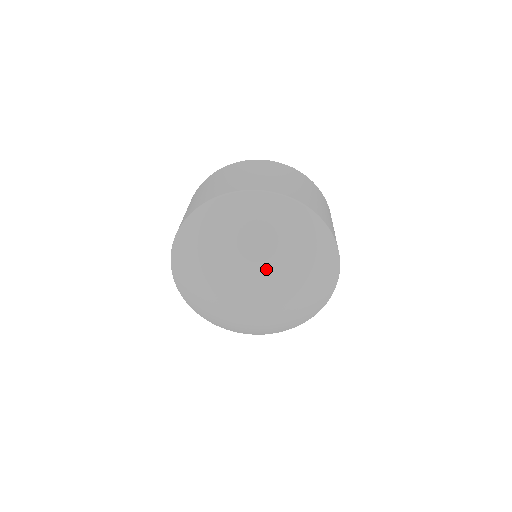
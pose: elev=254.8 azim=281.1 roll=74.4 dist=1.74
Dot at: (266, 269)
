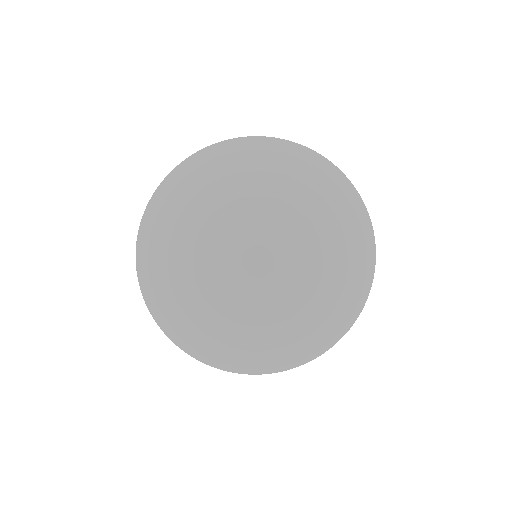
Dot at: (263, 209)
